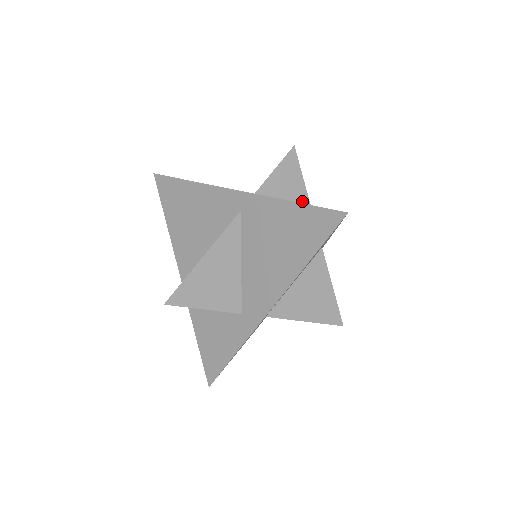
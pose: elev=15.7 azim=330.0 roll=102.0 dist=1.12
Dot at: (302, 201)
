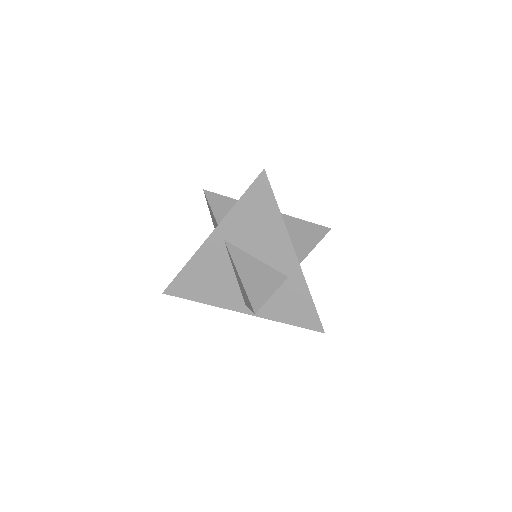
Dot at: occluded
